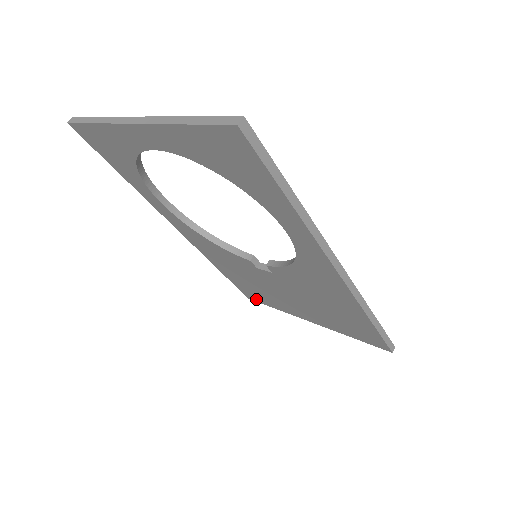
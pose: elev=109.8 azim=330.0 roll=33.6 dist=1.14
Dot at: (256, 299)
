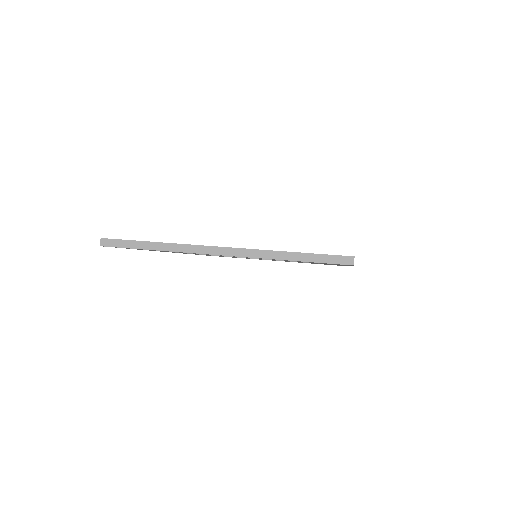
Dot at: occluded
